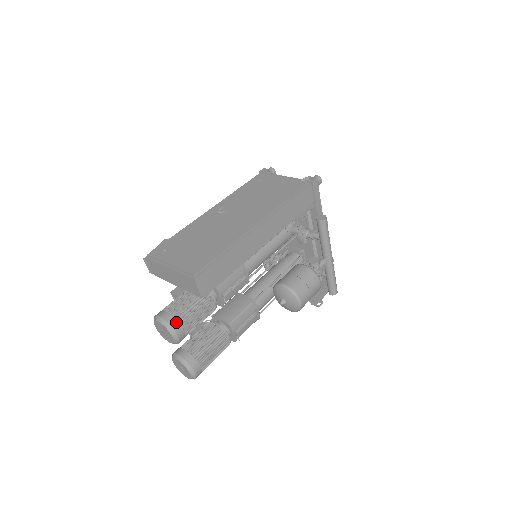
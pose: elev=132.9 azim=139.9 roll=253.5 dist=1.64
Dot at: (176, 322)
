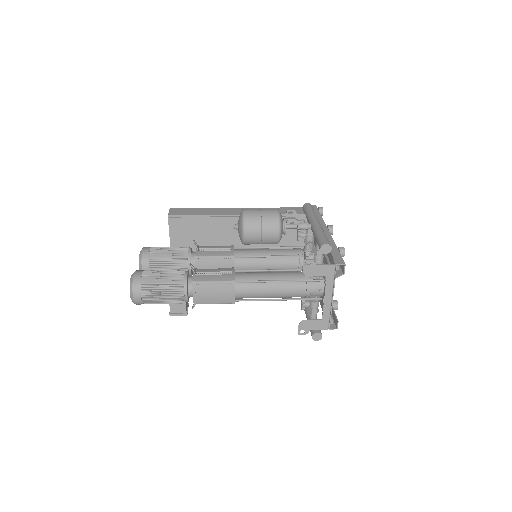
Dot at: occluded
